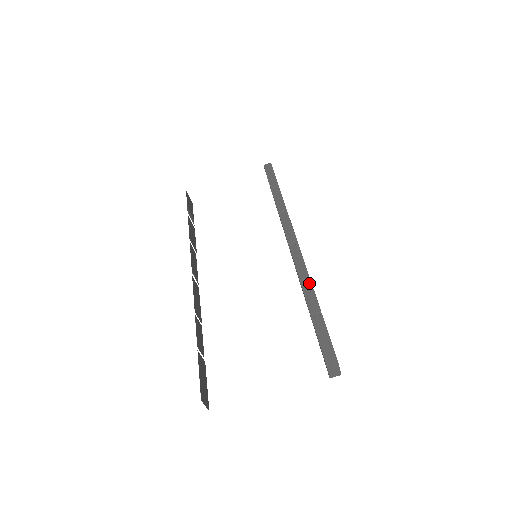
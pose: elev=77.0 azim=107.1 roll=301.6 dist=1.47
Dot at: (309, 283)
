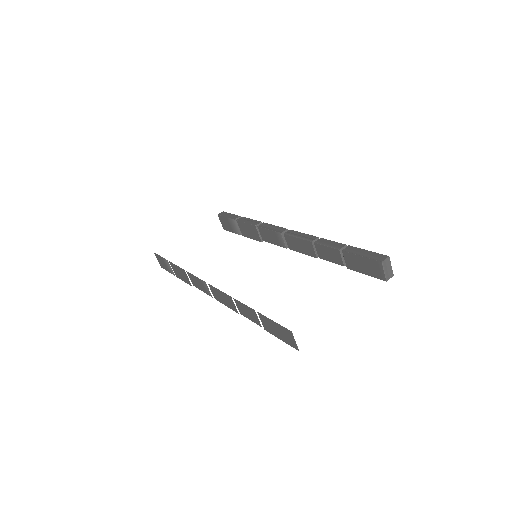
Dot at: (321, 239)
